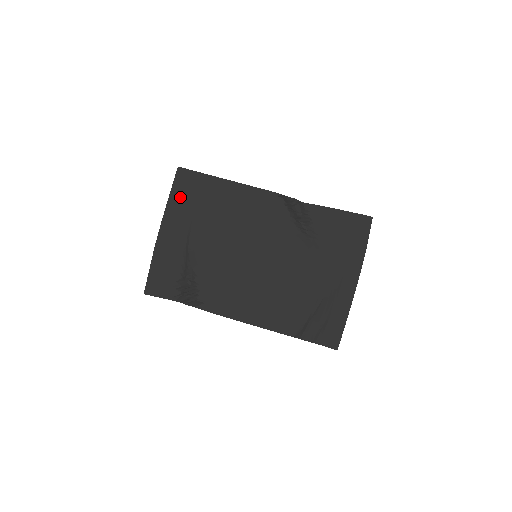
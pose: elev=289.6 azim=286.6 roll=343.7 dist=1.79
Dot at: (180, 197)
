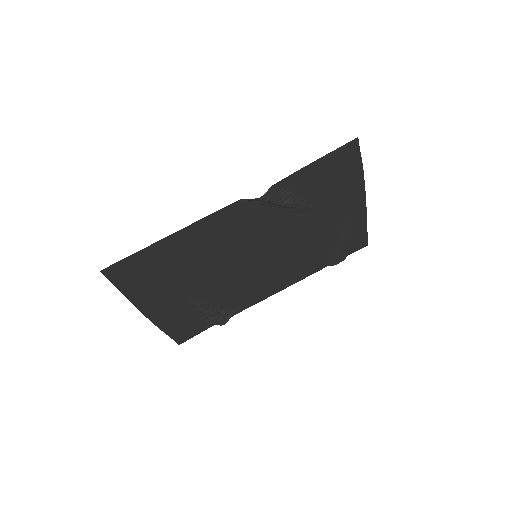
Dot at: (134, 285)
